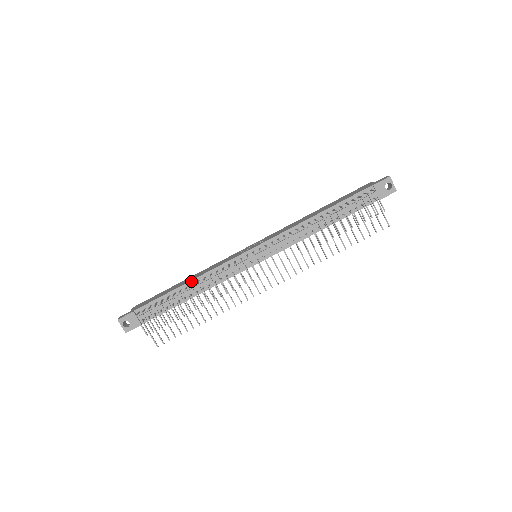
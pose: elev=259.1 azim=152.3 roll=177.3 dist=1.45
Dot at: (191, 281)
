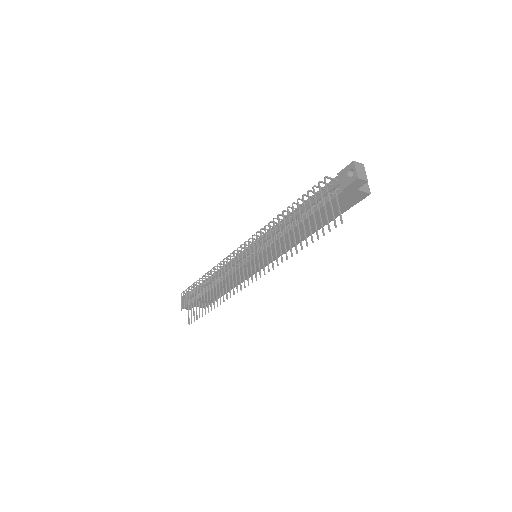
Dot at: occluded
